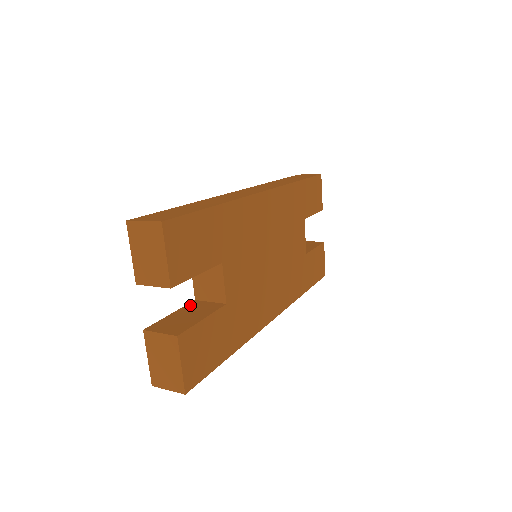
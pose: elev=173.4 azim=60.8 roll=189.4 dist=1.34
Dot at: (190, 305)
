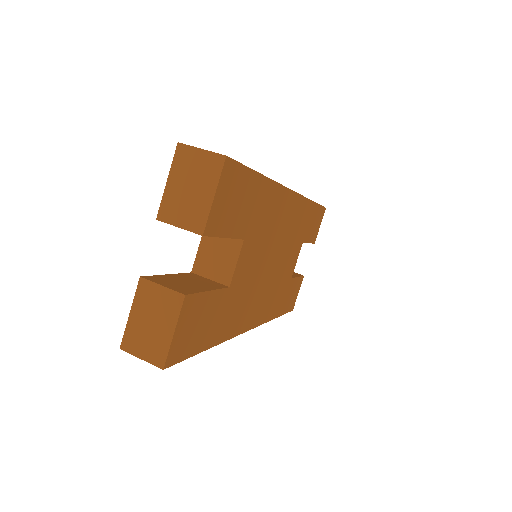
Dot at: (188, 274)
